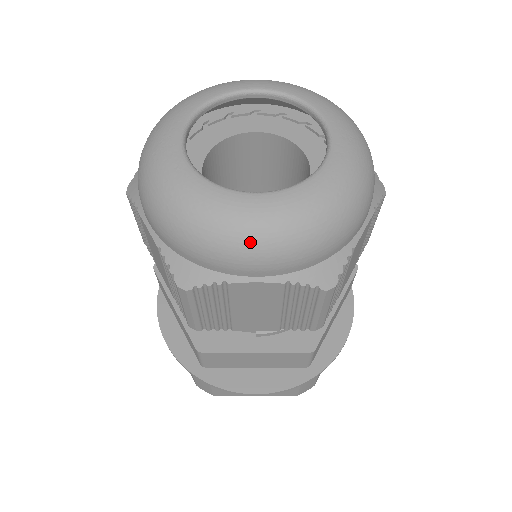
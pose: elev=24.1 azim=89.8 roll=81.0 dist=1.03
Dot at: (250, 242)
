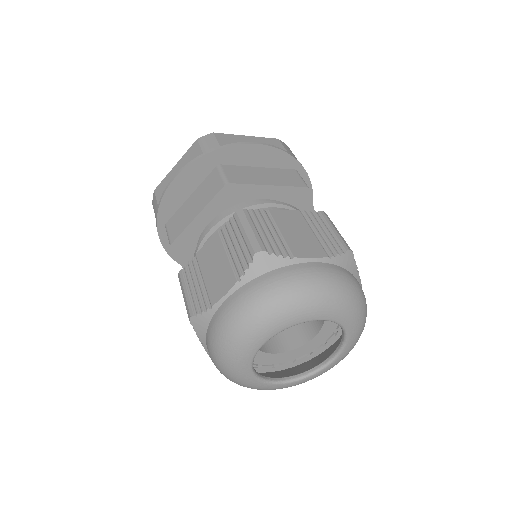
Dot at: occluded
